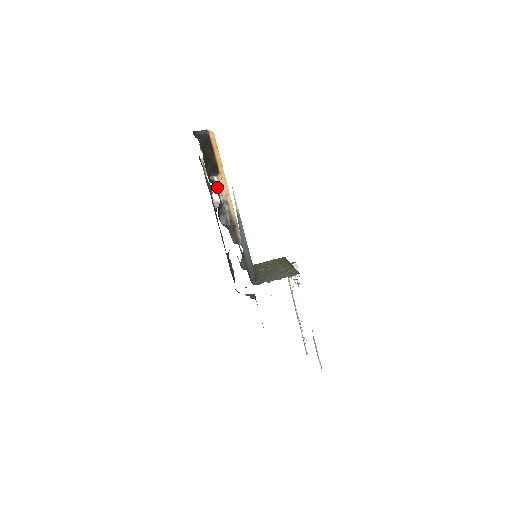
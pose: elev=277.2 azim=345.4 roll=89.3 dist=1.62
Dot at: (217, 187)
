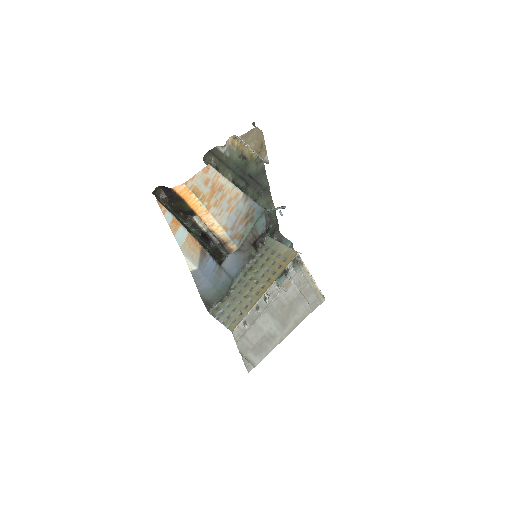
Dot at: (197, 223)
